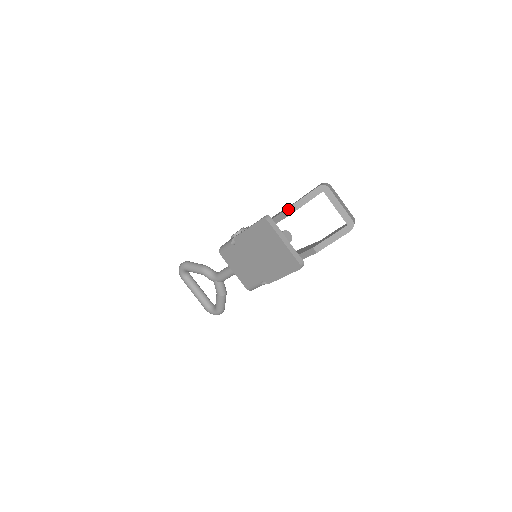
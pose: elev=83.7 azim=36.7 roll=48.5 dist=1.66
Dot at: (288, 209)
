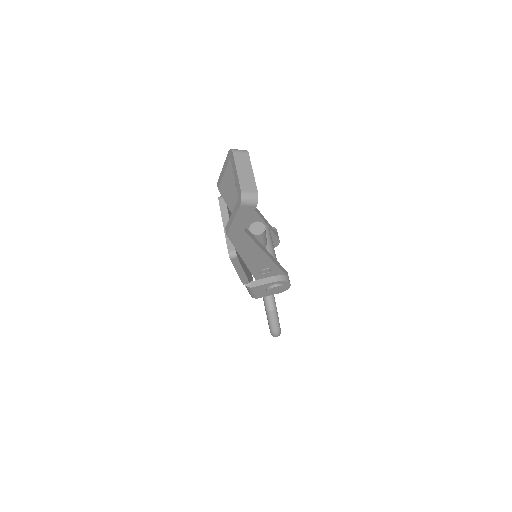
Dot at: (218, 182)
